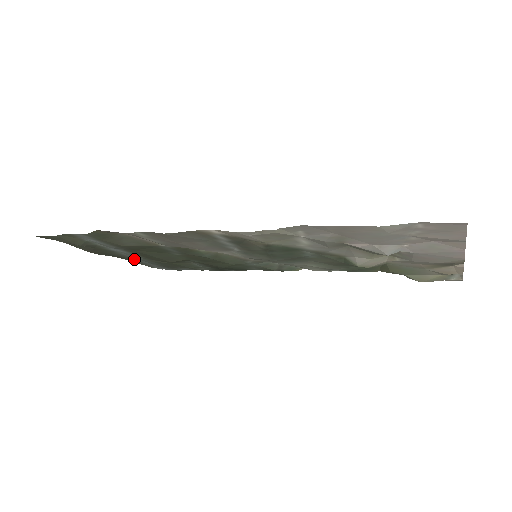
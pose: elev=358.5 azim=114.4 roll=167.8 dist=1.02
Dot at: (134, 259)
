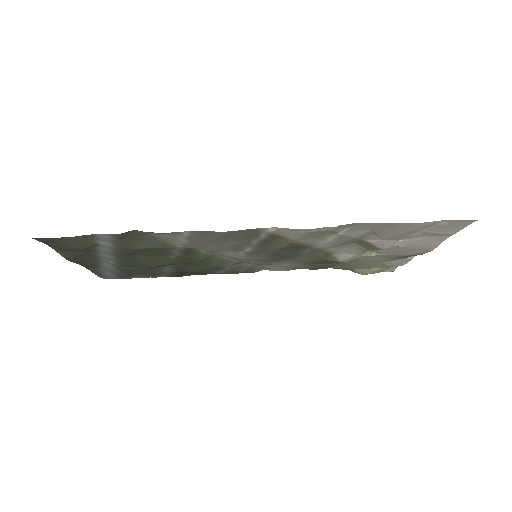
Dot at: (98, 267)
